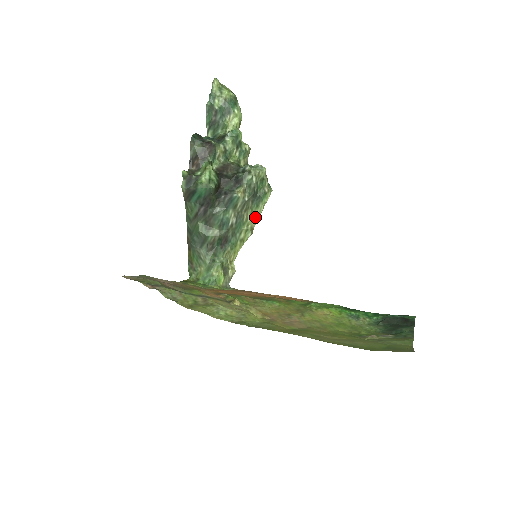
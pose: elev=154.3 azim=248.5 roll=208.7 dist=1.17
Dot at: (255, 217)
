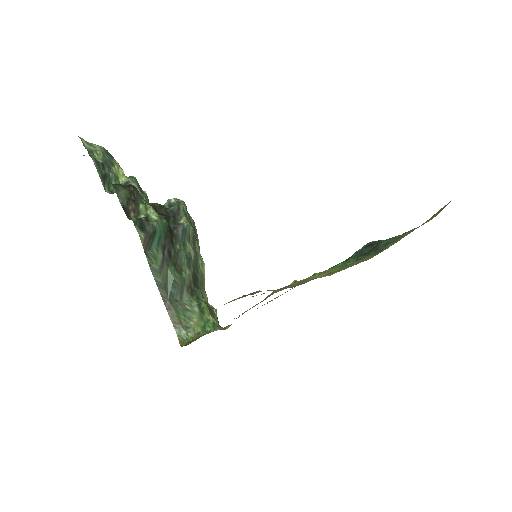
Dot at: (199, 249)
